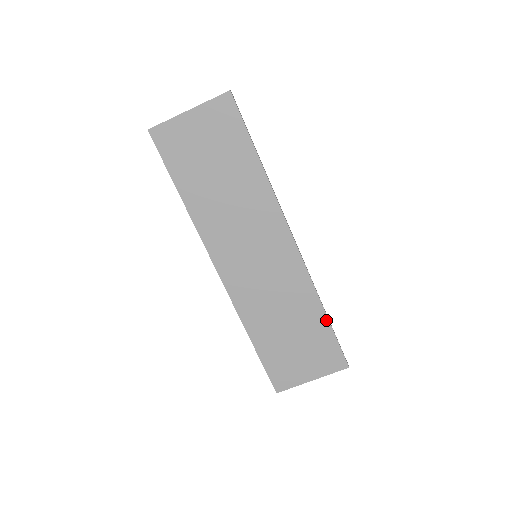
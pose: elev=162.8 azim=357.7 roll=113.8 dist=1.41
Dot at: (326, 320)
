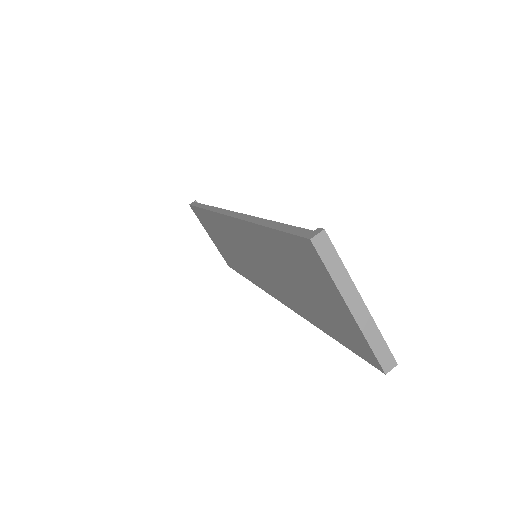
Dot at: (243, 275)
